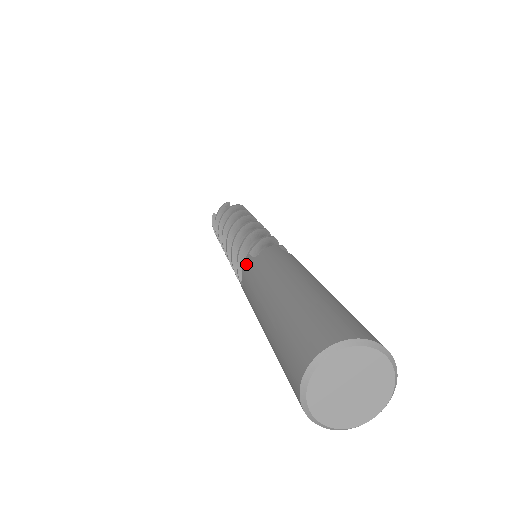
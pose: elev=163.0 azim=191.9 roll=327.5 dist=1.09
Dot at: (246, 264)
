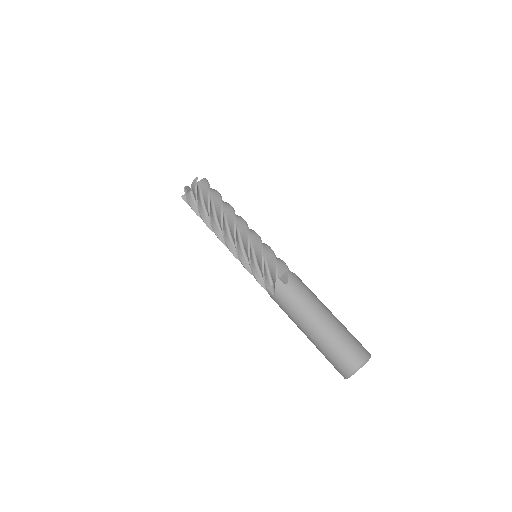
Dot at: (280, 287)
